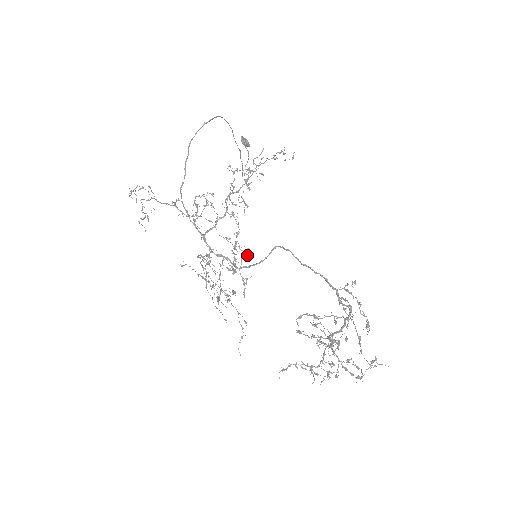
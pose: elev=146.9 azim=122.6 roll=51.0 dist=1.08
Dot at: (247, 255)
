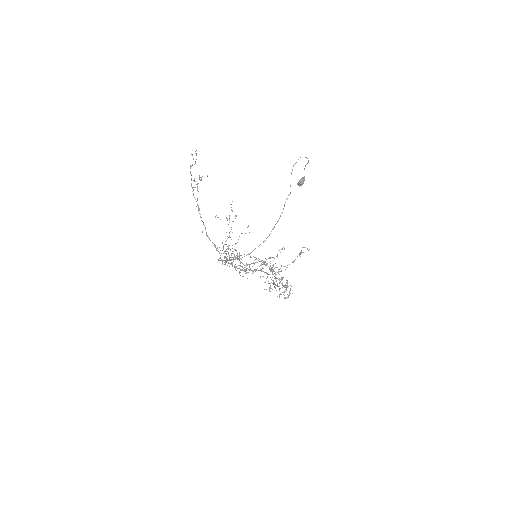
Dot at: occluded
